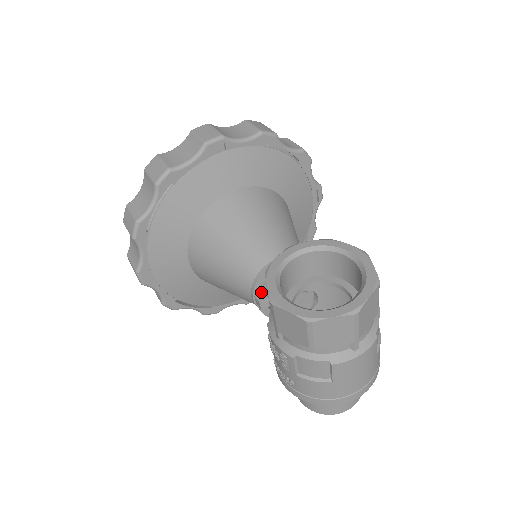
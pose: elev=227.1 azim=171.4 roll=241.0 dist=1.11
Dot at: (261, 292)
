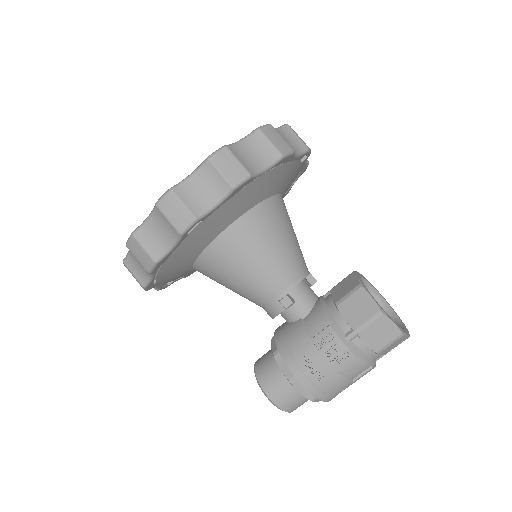
Dot at: (288, 293)
